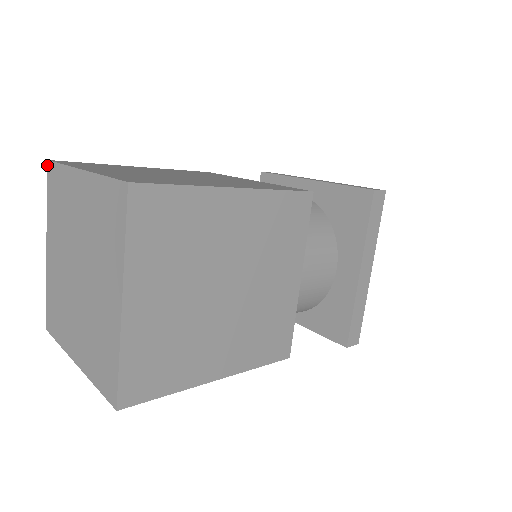
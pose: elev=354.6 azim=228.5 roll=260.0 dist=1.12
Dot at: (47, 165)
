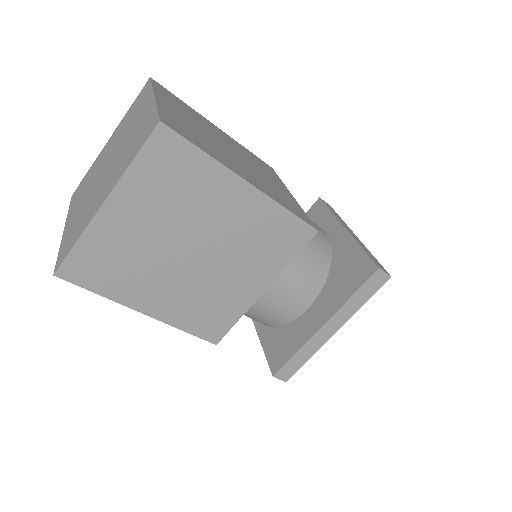
Dot at: (71, 197)
